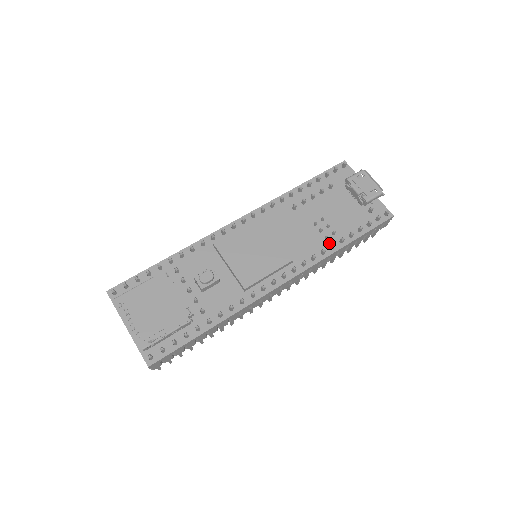
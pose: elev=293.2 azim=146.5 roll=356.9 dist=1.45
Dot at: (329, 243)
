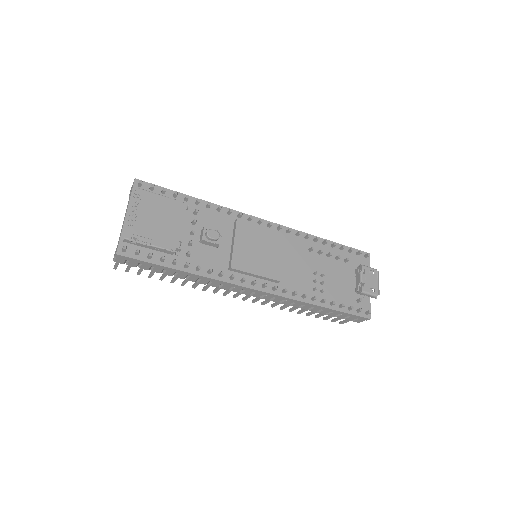
Dot at: (313, 294)
